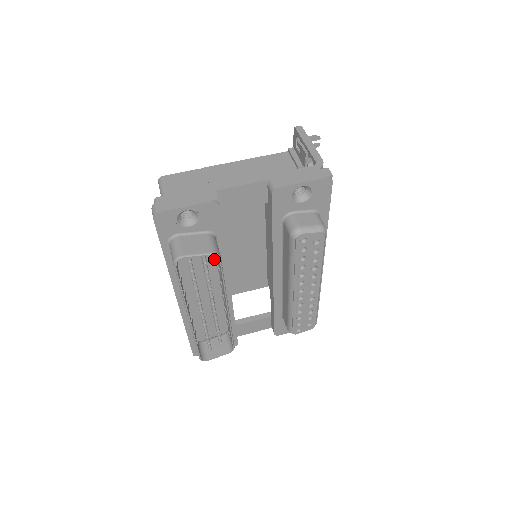
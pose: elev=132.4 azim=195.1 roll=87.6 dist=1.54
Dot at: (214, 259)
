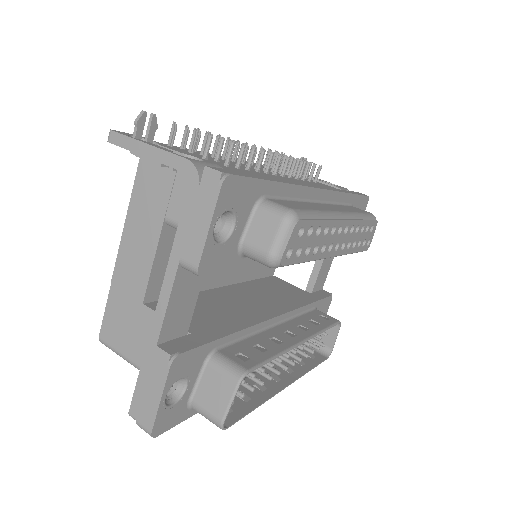
Dot at: occluded
